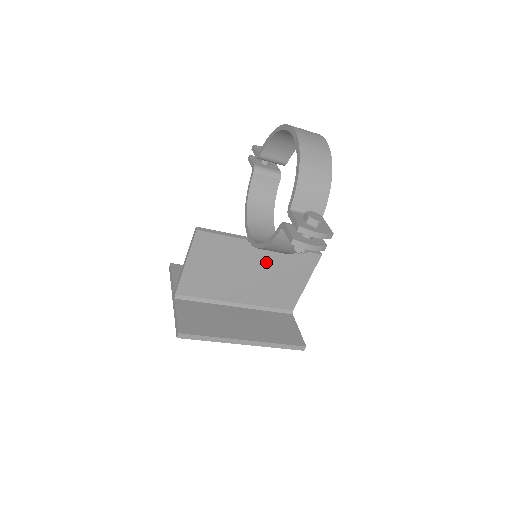
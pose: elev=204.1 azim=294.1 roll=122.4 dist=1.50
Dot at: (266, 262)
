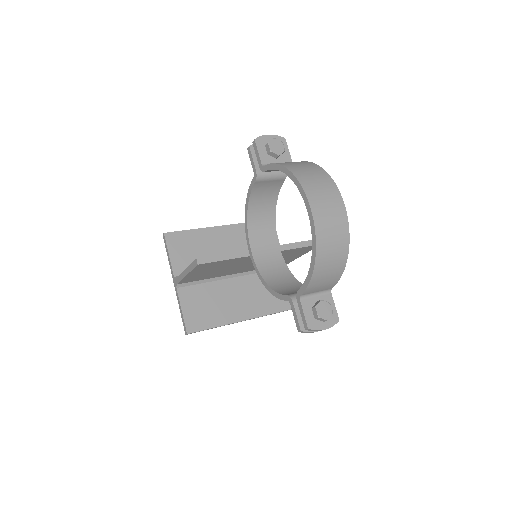
Dot at: occluded
